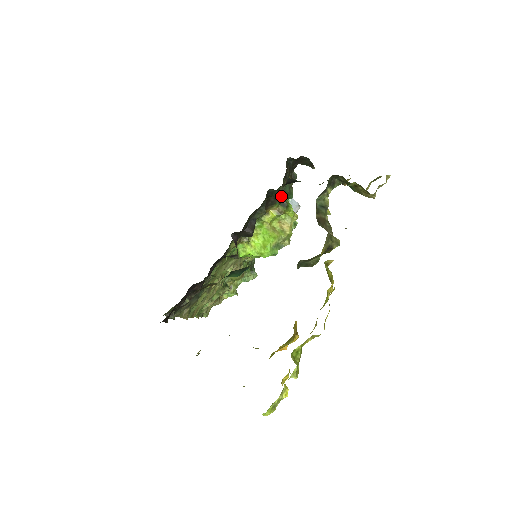
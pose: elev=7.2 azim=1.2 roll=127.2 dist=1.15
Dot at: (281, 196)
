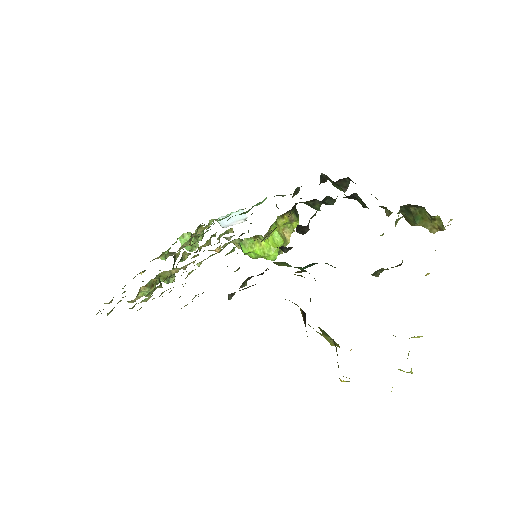
Dot at: (312, 205)
